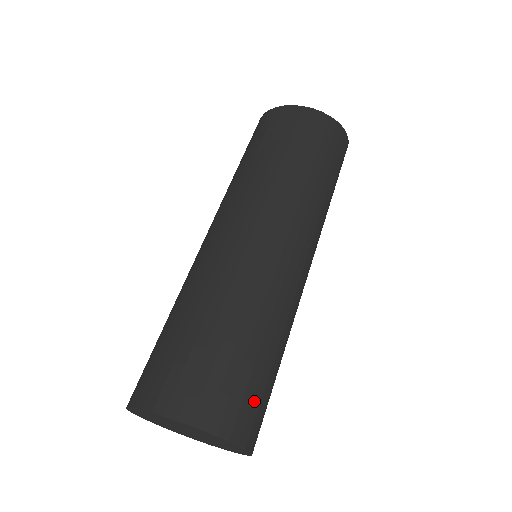
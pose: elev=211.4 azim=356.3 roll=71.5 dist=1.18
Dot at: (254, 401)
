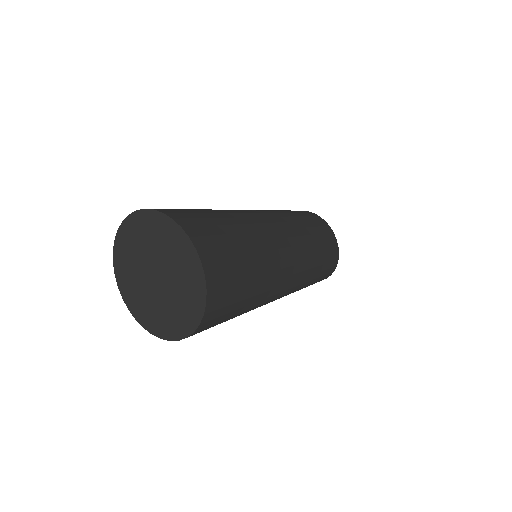
Dot at: (226, 307)
